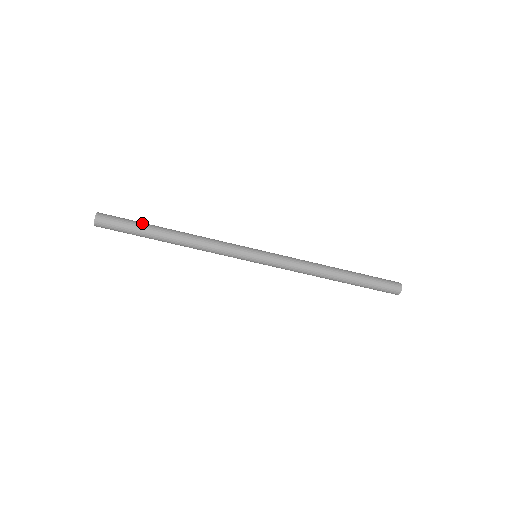
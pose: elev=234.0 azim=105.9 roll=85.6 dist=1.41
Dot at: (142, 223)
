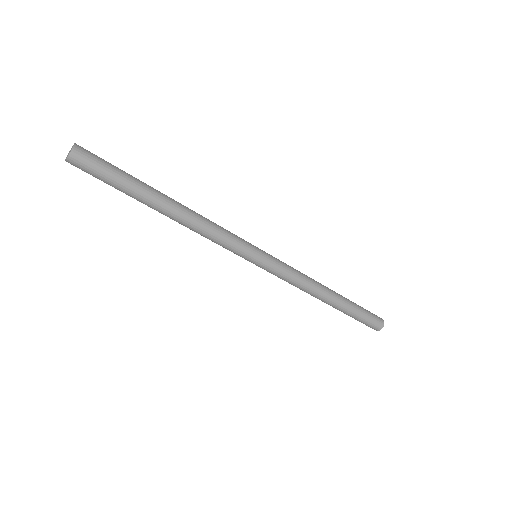
Dot at: (131, 184)
